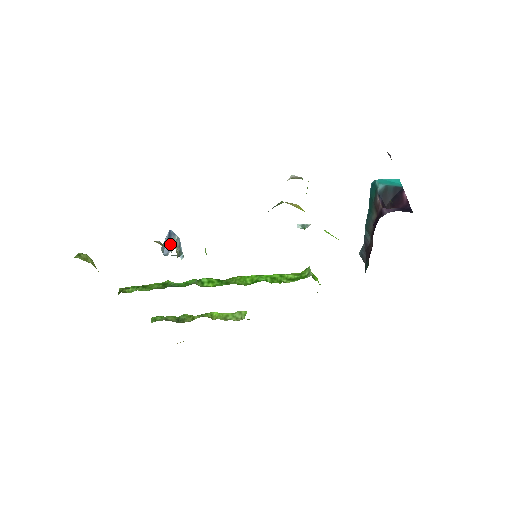
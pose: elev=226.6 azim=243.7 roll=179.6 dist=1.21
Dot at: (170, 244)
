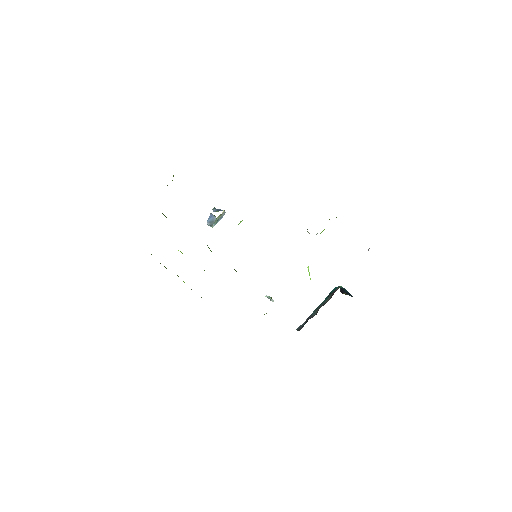
Dot at: occluded
